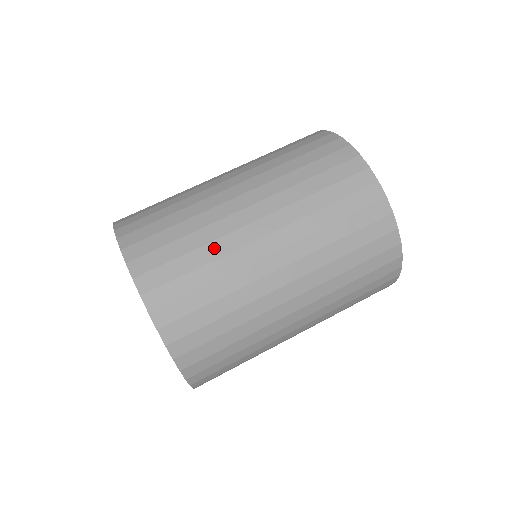
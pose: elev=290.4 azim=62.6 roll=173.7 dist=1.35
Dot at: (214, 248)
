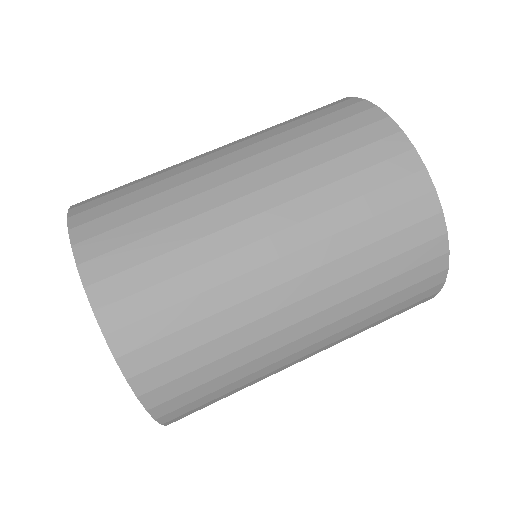
Dot at: (189, 228)
